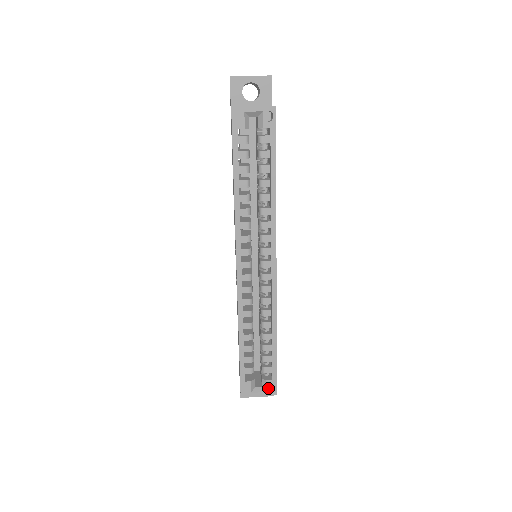
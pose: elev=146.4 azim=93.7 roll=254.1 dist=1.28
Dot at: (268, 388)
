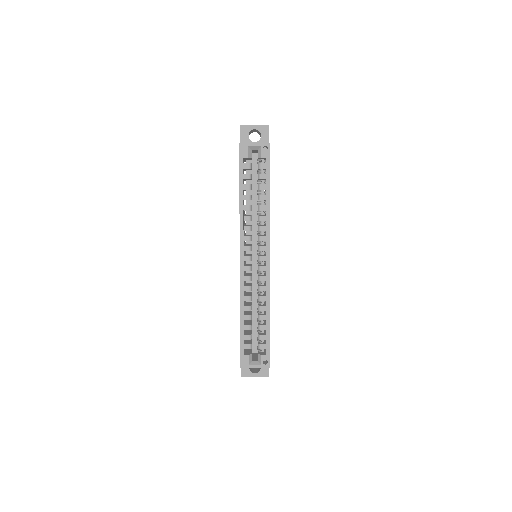
Dot at: (263, 362)
